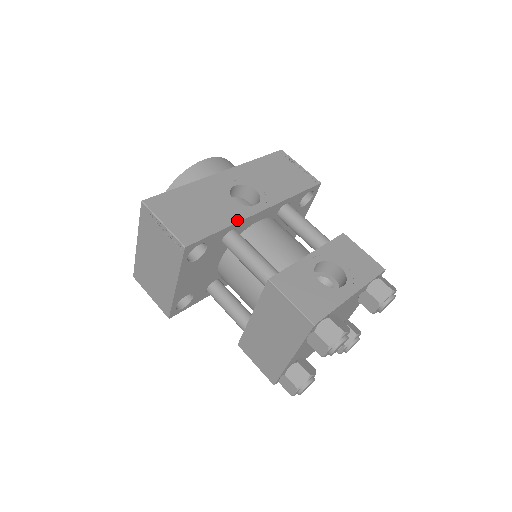
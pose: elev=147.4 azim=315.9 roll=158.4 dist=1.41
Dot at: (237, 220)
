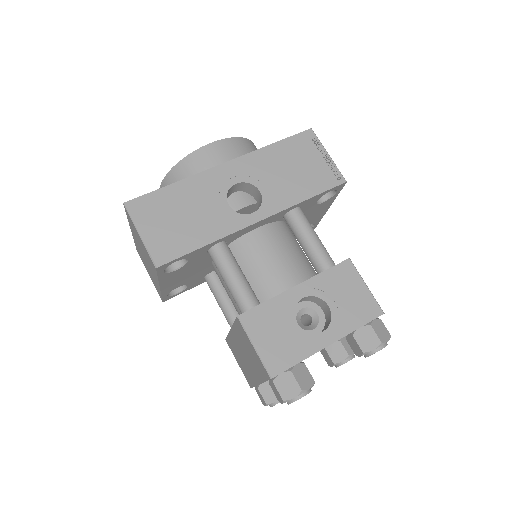
Dot at: (224, 234)
